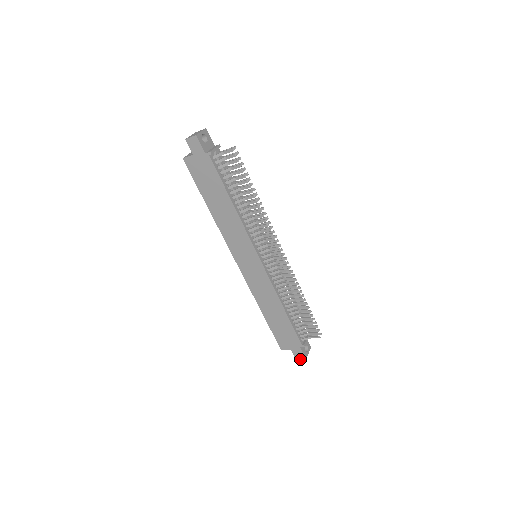
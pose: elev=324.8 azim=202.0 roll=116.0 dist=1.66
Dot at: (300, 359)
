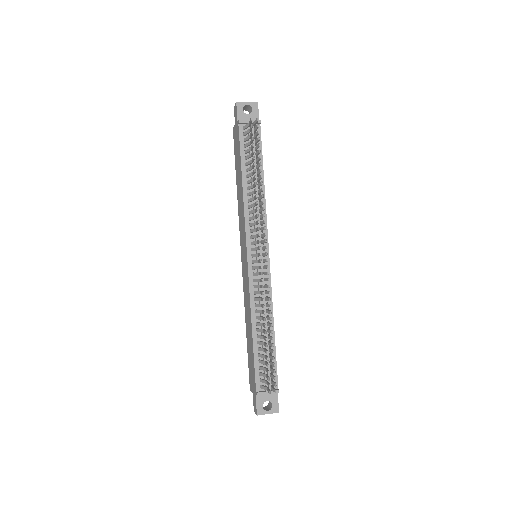
Dot at: (255, 412)
